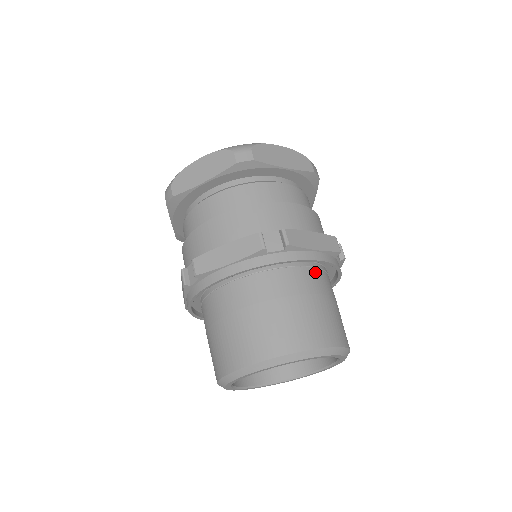
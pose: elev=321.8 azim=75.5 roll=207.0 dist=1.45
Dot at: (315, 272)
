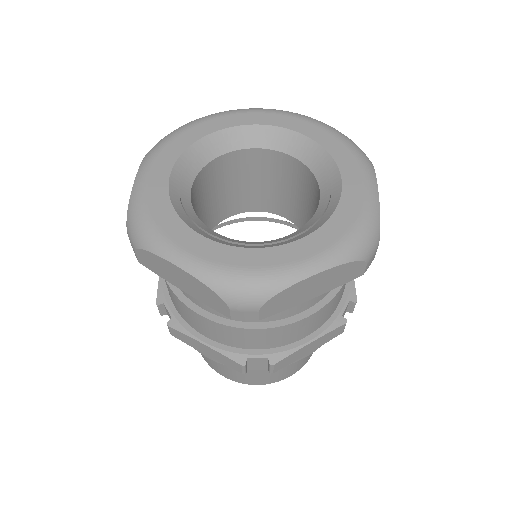
Dot at: occluded
